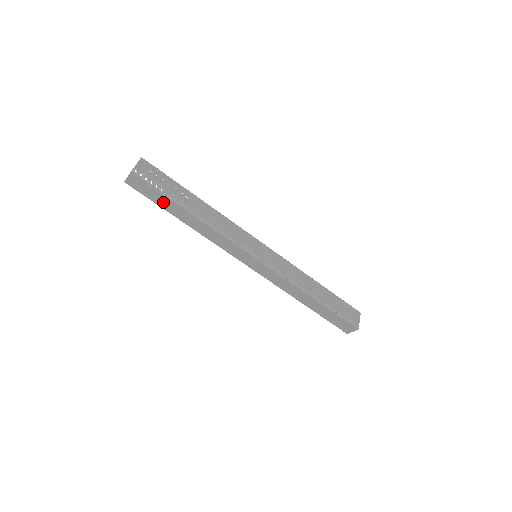
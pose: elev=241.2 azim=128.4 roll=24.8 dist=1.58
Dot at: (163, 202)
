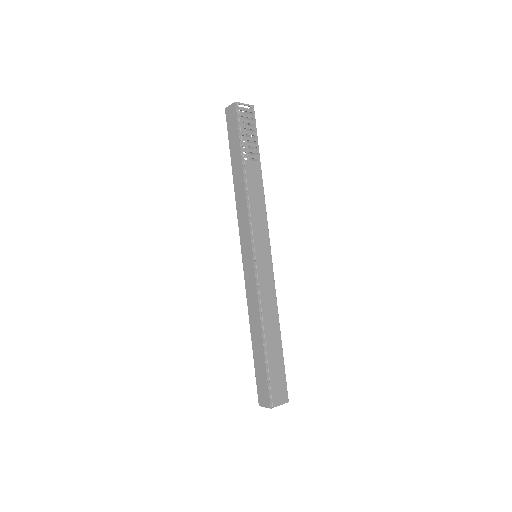
Dot at: (234, 145)
